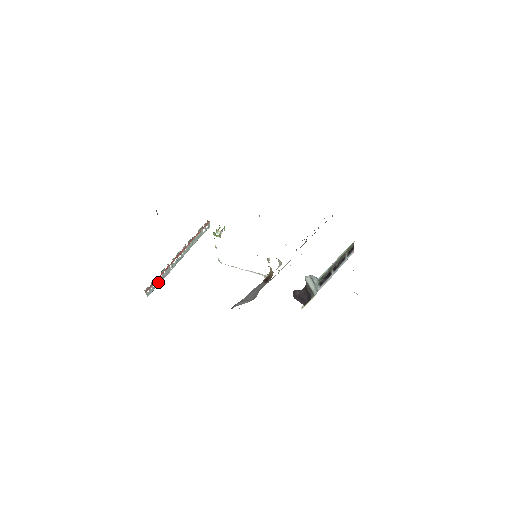
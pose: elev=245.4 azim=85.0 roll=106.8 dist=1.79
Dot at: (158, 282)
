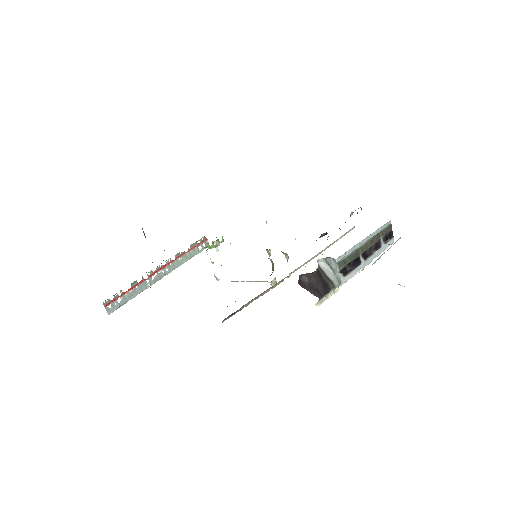
Dot at: (127, 298)
